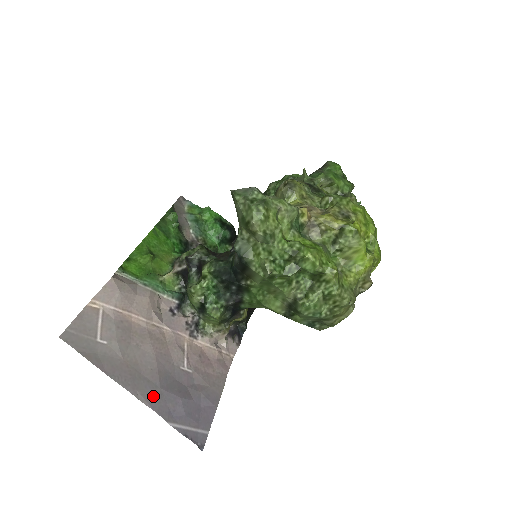
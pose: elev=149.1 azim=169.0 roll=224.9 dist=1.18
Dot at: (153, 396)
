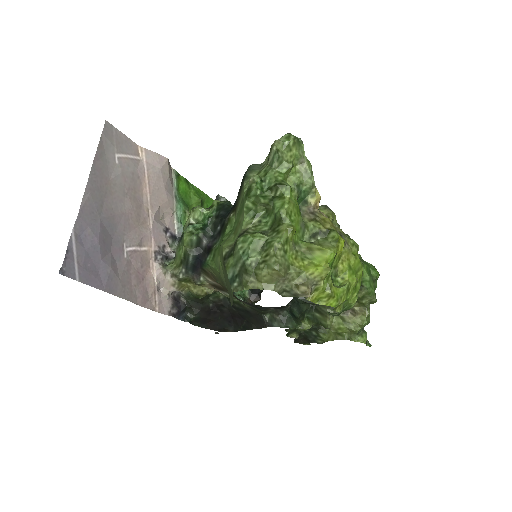
Dot at: (91, 210)
